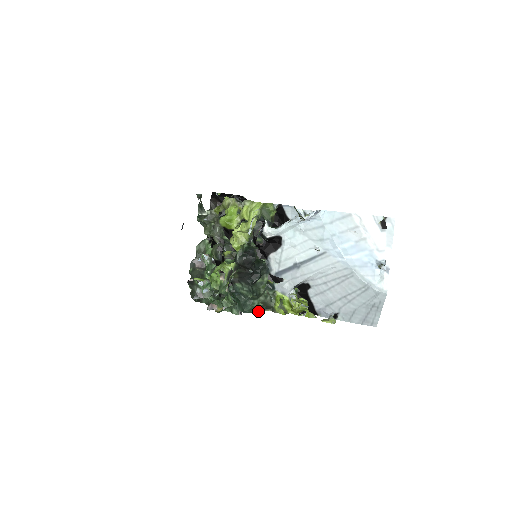
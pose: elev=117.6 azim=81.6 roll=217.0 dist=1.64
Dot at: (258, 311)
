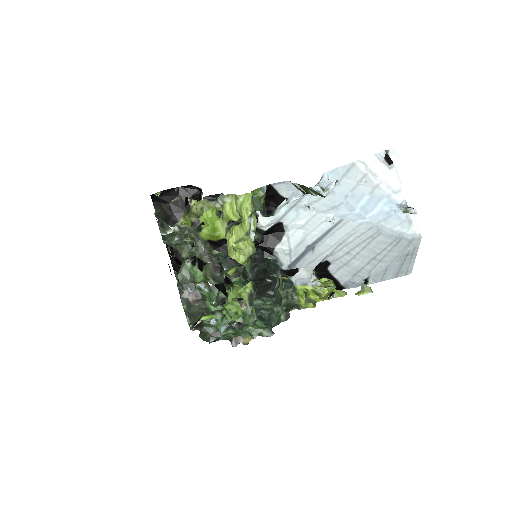
Dot at: (286, 318)
